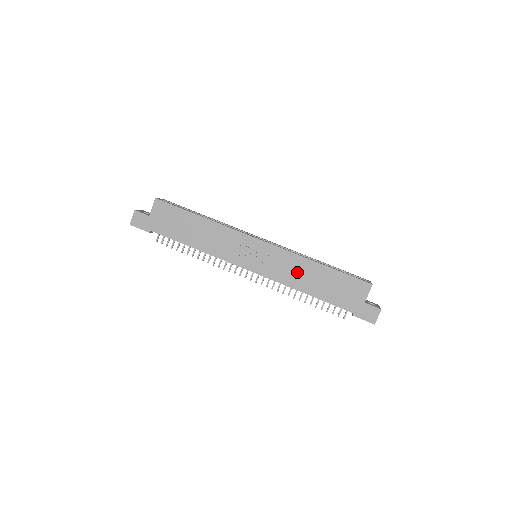
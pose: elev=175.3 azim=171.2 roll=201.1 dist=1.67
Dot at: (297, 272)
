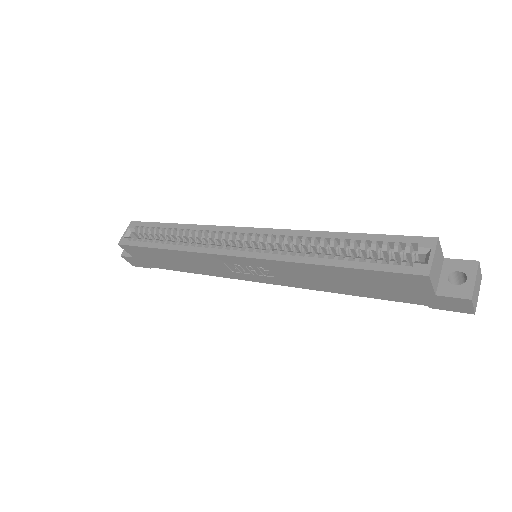
Dot at: (309, 277)
